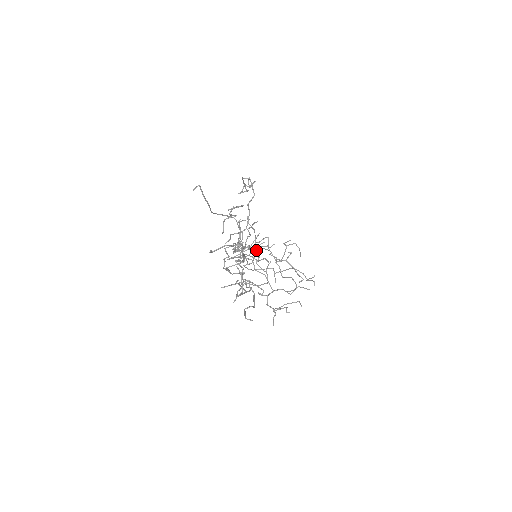
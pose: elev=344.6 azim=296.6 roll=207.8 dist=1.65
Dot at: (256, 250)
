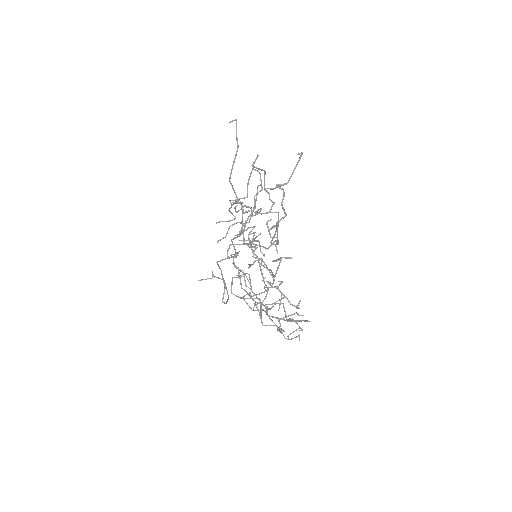
Dot at: occluded
